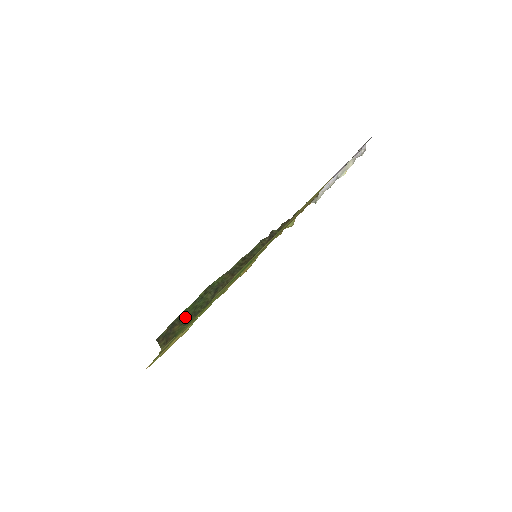
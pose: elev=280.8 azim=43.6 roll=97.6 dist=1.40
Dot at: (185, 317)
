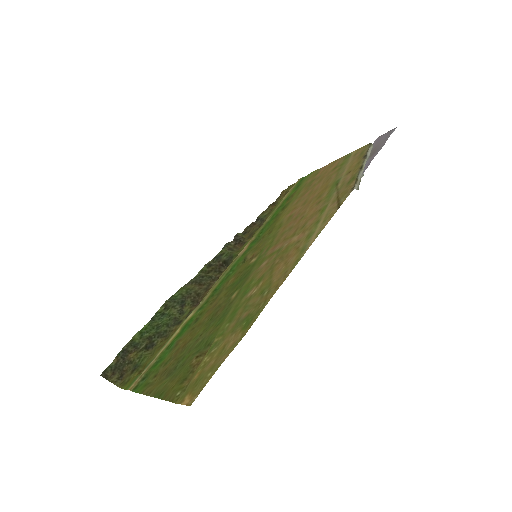
Dot at: (143, 340)
